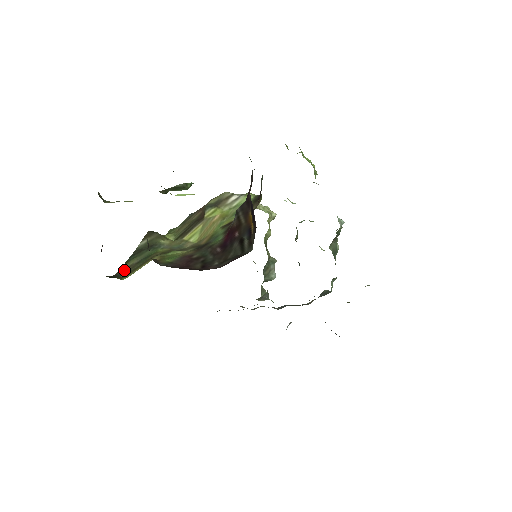
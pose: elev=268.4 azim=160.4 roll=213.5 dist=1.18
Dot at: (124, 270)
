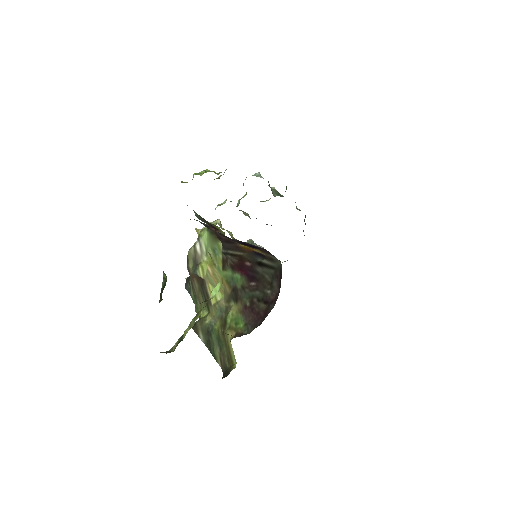
Dot at: (222, 362)
